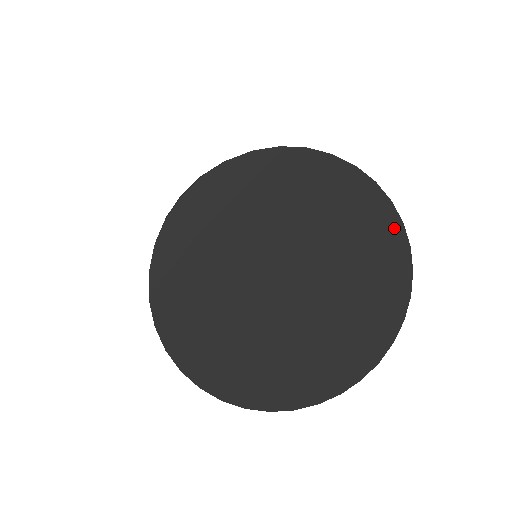
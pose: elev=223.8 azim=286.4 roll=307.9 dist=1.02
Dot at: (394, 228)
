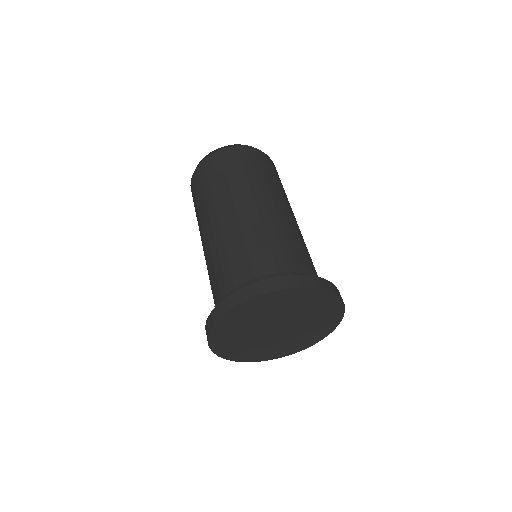
Dot at: (336, 301)
